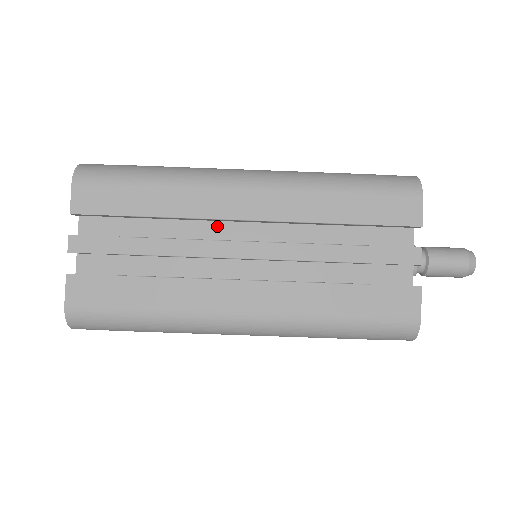
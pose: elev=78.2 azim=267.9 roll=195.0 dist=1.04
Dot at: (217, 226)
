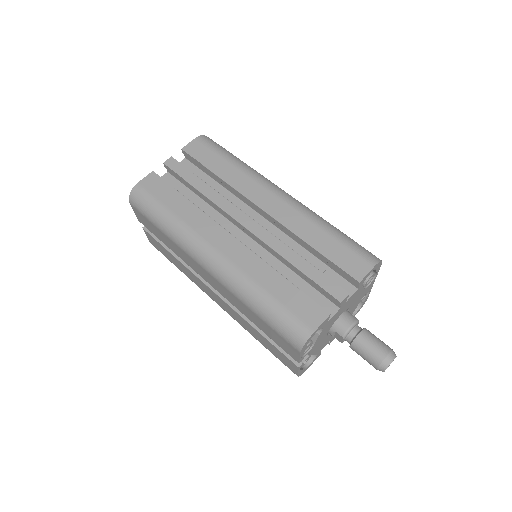
Dot at: (245, 208)
